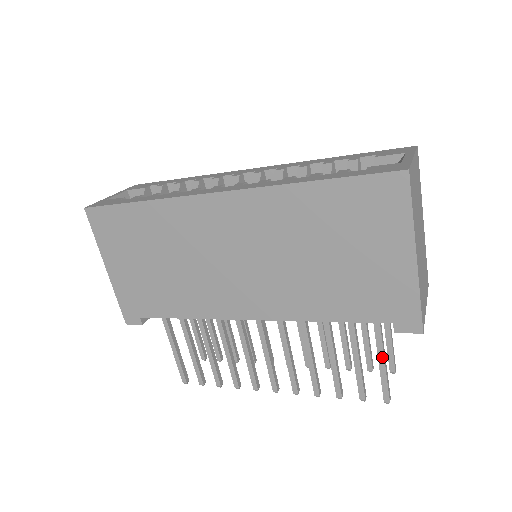
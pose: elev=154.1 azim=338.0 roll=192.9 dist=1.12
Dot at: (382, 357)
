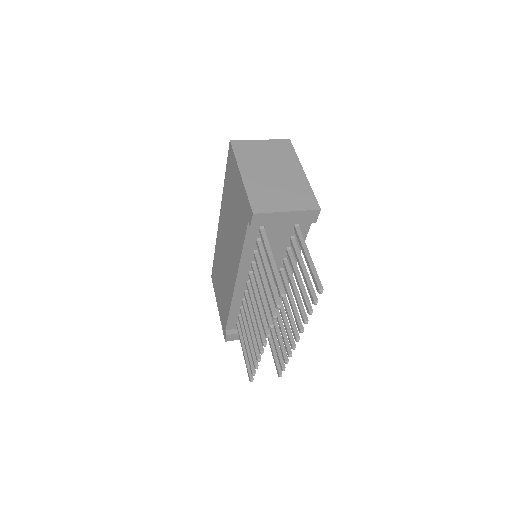
Dot at: (269, 259)
